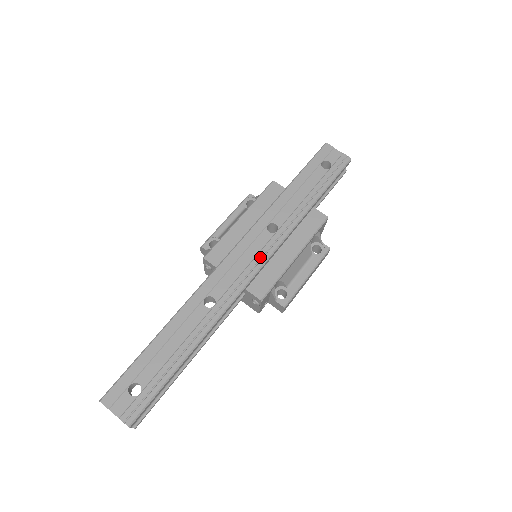
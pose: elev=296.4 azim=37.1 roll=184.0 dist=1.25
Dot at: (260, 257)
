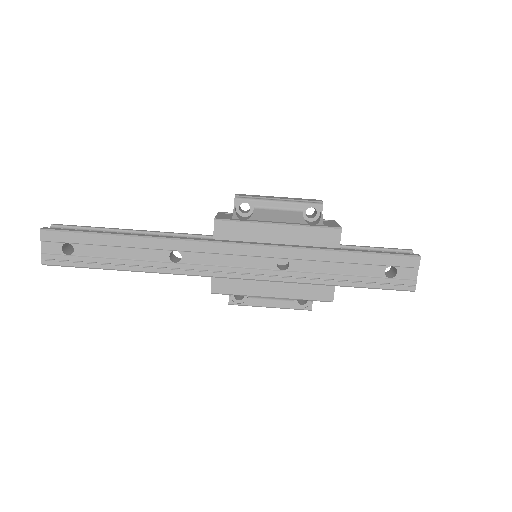
Dot at: (246, 272)
